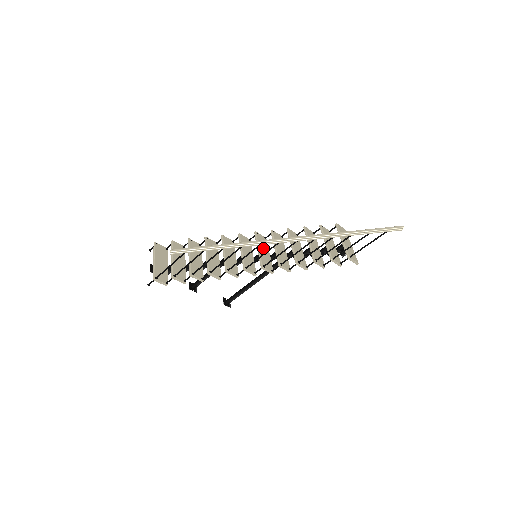
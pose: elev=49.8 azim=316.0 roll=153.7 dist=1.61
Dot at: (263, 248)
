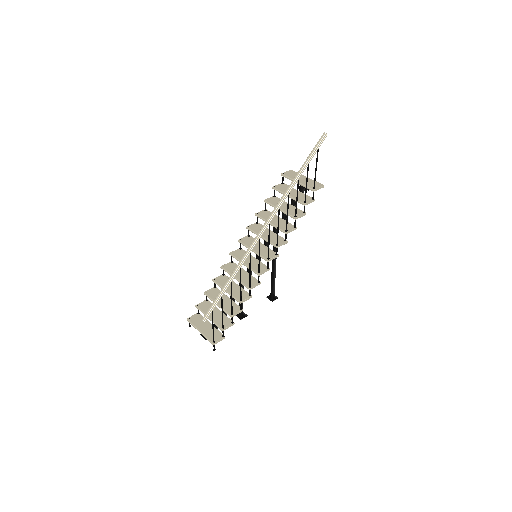
Dot at: occluded
